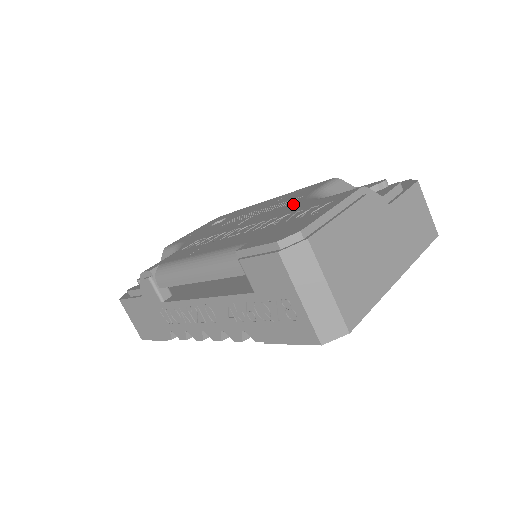
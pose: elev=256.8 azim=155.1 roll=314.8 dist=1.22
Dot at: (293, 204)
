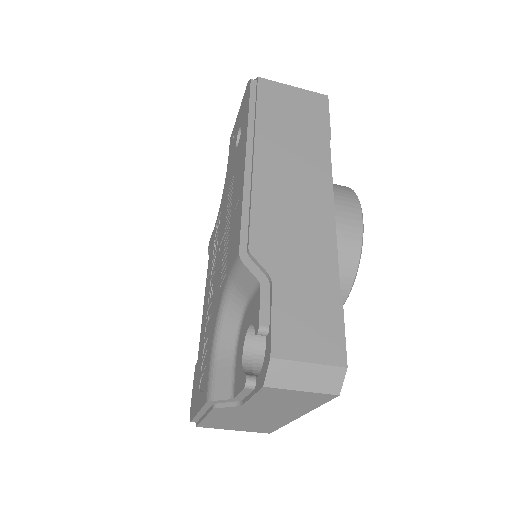
Dot at: (217, 299)
